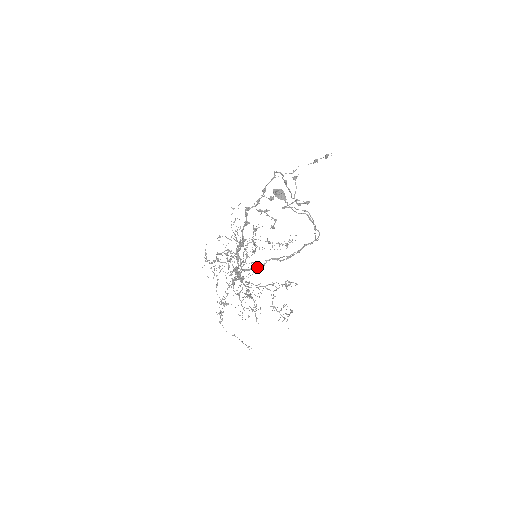
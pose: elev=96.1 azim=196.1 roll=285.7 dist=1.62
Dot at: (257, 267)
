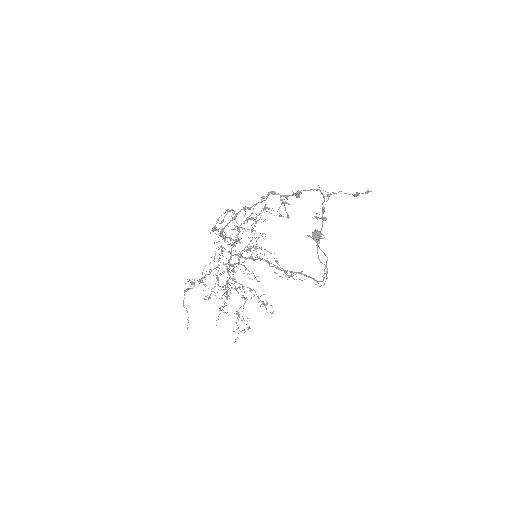
Dot at: (248, 258)
